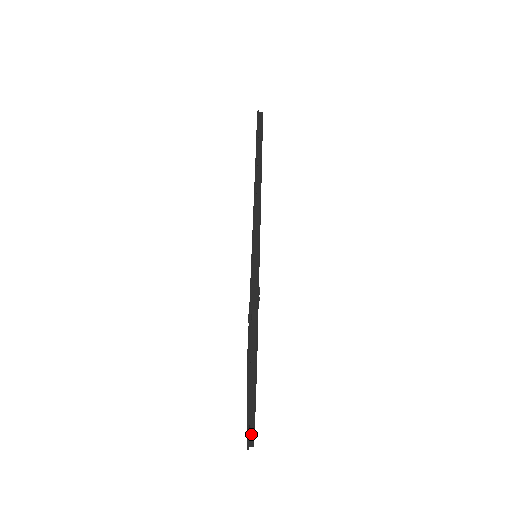
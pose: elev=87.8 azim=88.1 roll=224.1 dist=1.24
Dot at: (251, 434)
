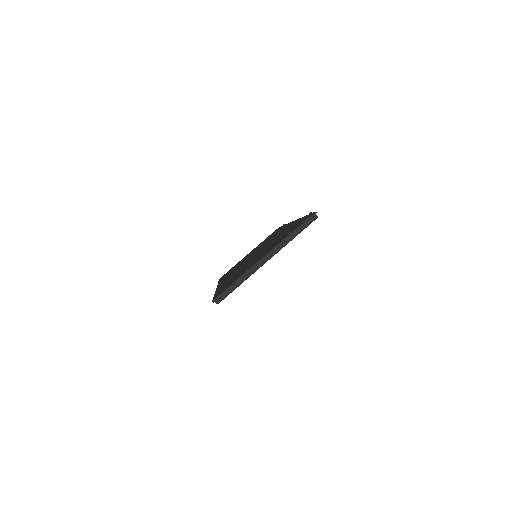
Dot at: (236, 285)
